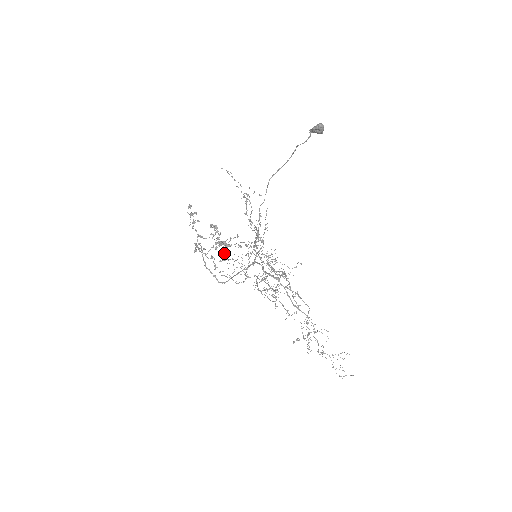
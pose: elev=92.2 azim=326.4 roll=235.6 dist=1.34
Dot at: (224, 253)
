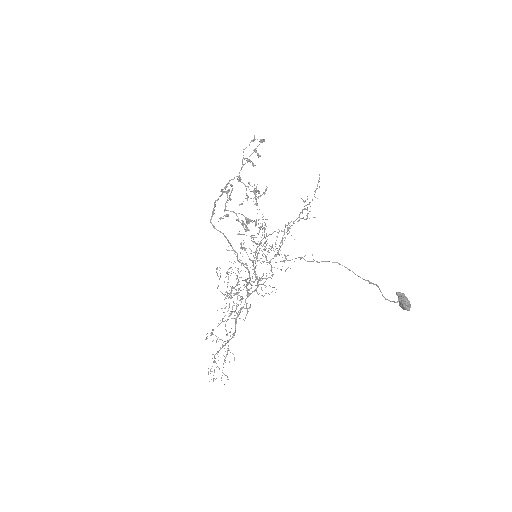
Dot at: occluded
